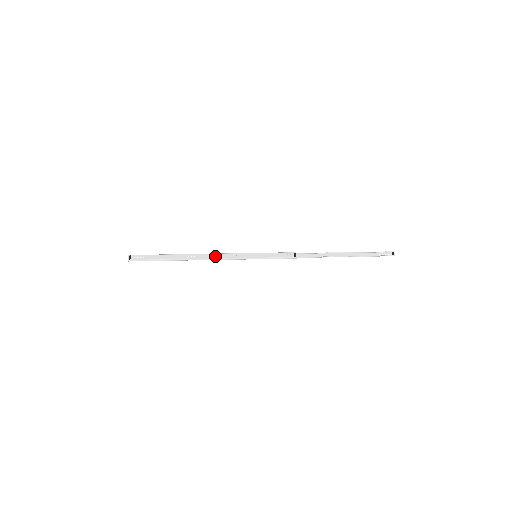
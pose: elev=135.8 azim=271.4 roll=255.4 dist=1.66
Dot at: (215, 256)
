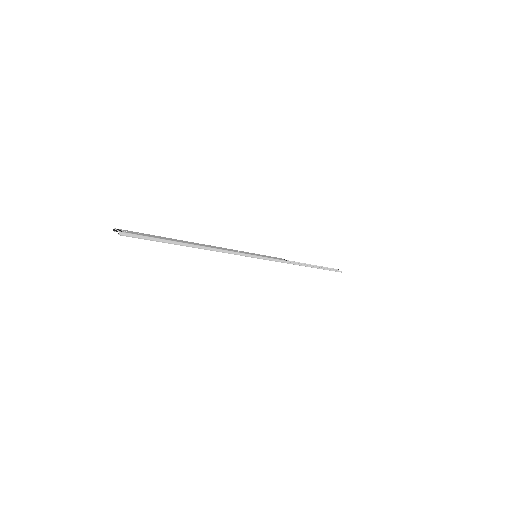
Dot at: (221, 248)
